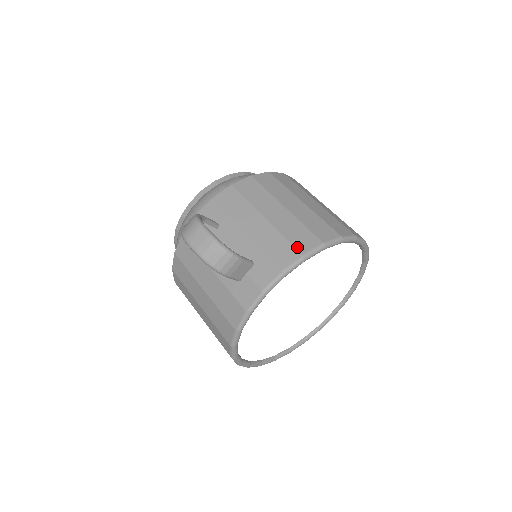
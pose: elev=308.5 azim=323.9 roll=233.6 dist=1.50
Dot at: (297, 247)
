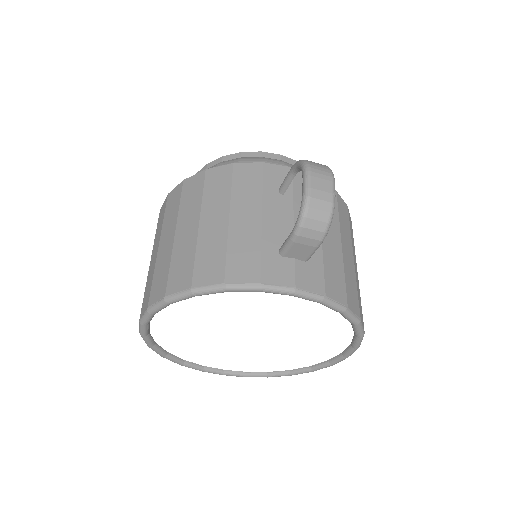
Dot at: (348, 296)
